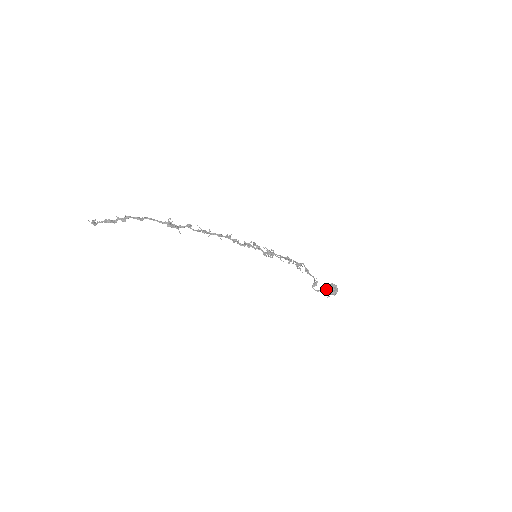
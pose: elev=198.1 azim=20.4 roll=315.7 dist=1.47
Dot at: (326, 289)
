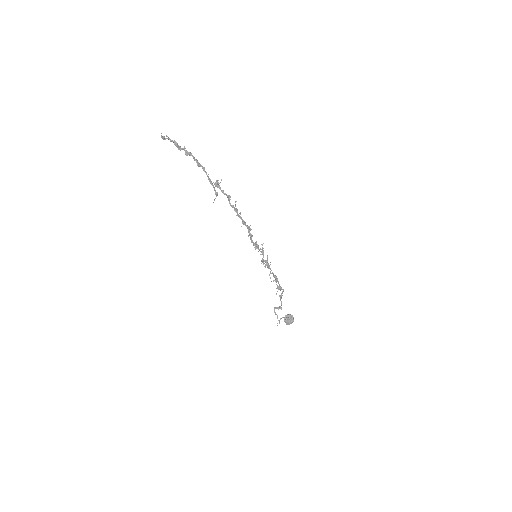
Dot at: (283, 317)
